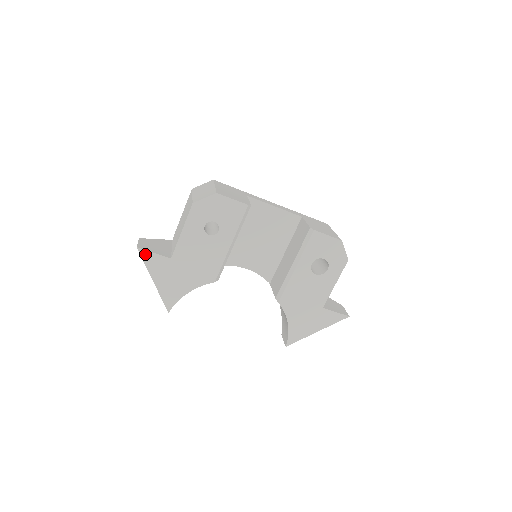
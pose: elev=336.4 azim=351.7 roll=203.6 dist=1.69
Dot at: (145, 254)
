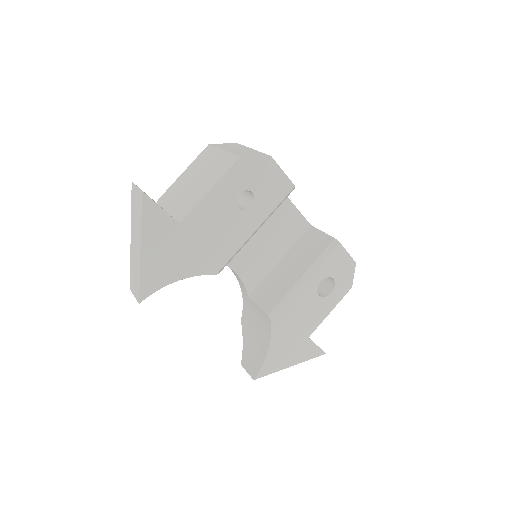
Dot at: (149, 205)
